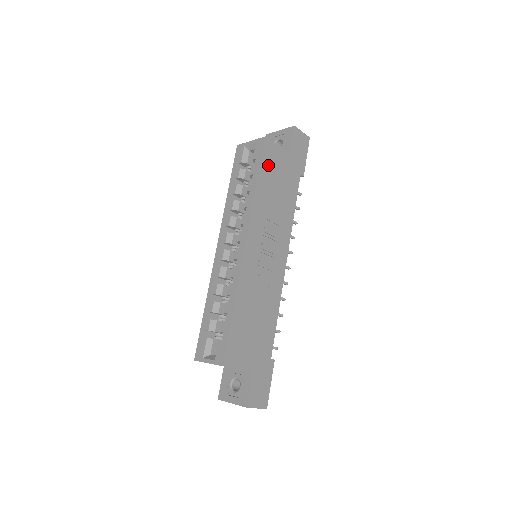
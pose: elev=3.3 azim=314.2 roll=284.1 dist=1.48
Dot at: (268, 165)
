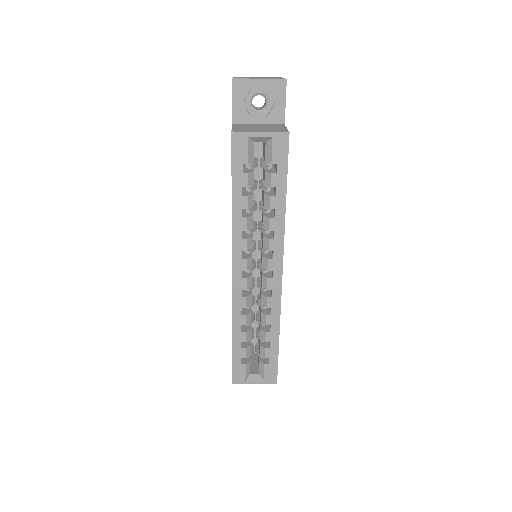
Dot at: occluded
